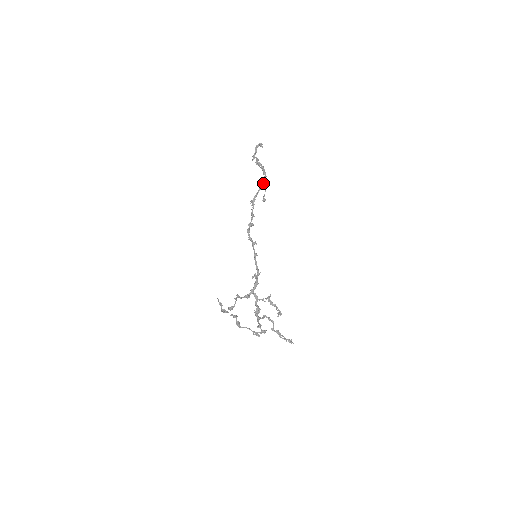
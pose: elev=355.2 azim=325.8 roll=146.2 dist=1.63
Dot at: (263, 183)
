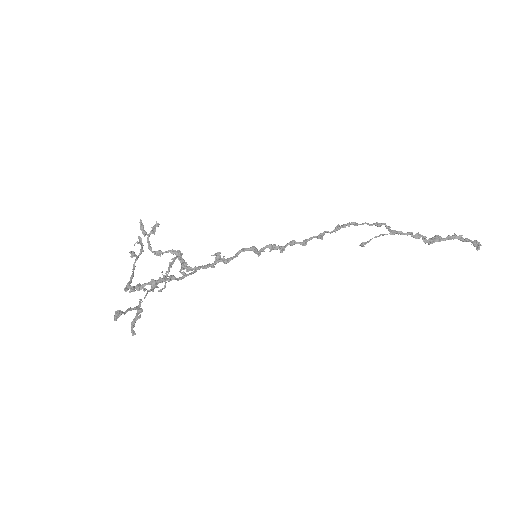
Dot at: (380, 223)
